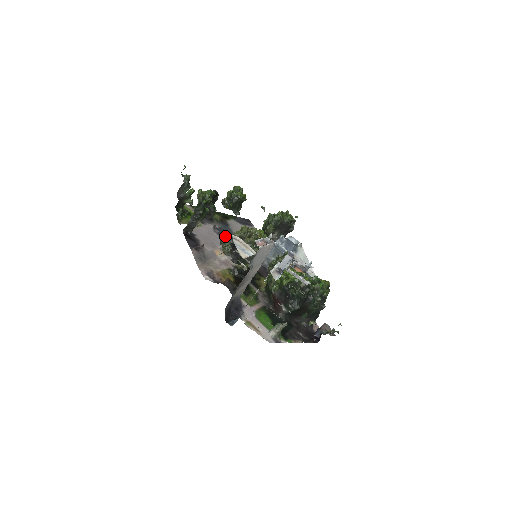
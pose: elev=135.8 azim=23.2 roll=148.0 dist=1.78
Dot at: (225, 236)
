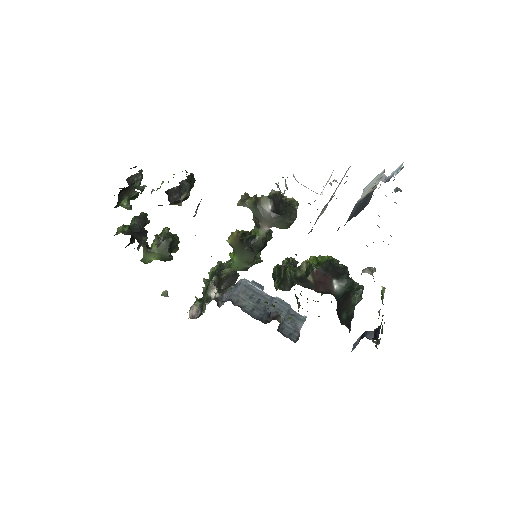
Dot at: (249, 197)
